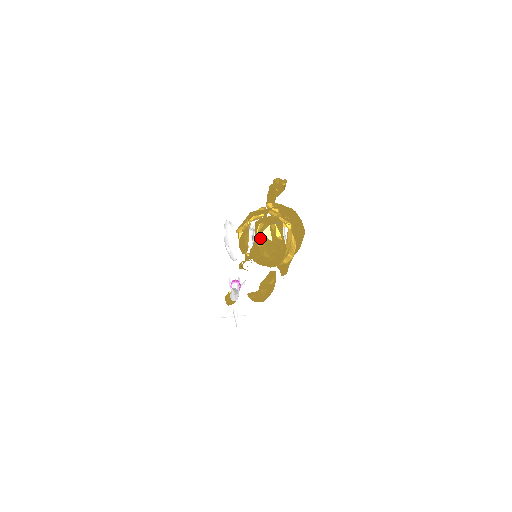
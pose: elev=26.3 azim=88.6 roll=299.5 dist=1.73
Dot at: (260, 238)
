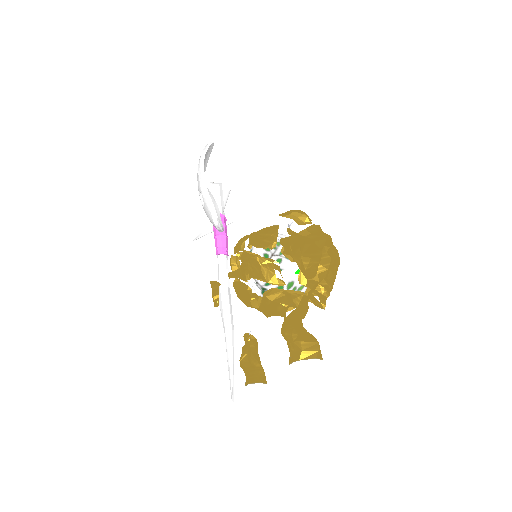
Dot at: (270, 314)
